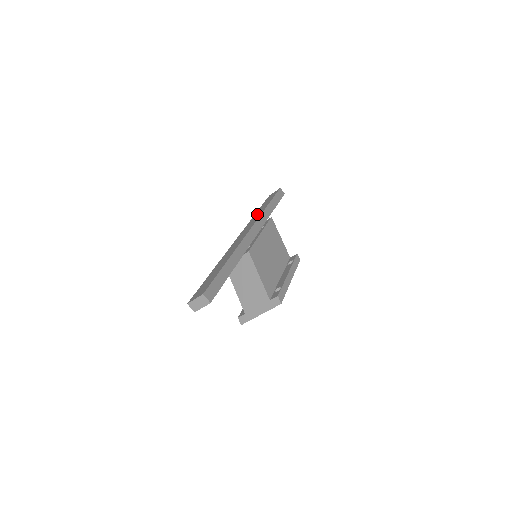
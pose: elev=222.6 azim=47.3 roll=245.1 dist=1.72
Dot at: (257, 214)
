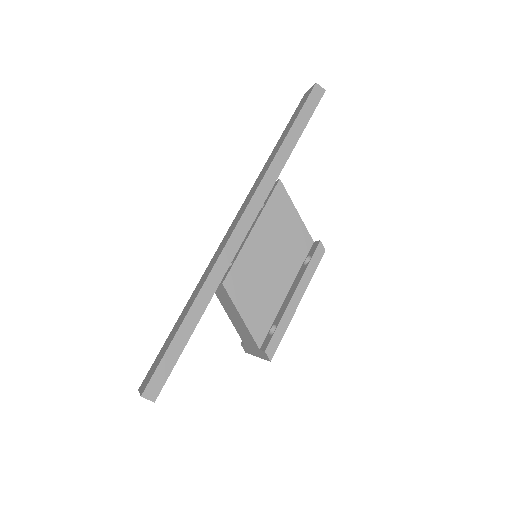
Dot at: (265, 166)
